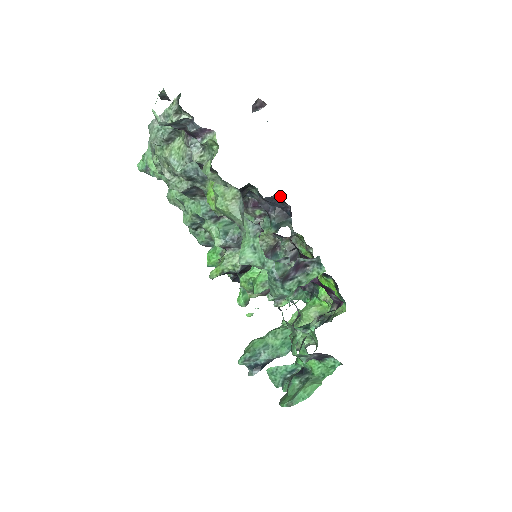
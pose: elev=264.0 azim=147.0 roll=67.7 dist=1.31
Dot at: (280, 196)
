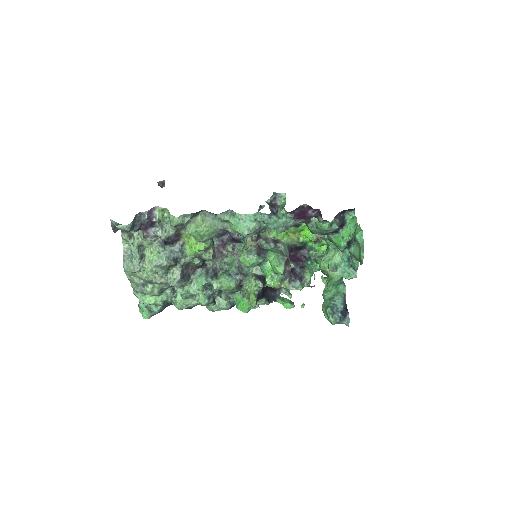
Dot at: occluded
